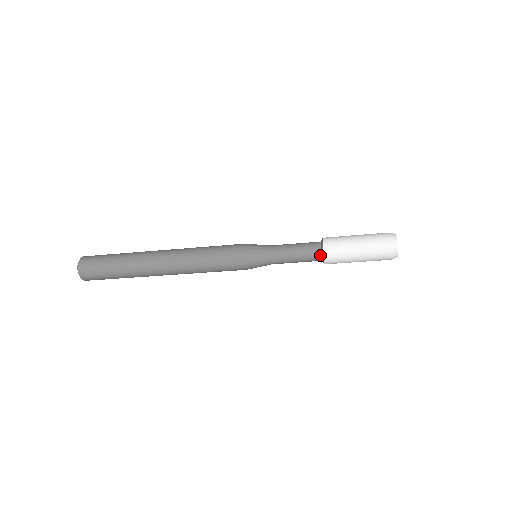
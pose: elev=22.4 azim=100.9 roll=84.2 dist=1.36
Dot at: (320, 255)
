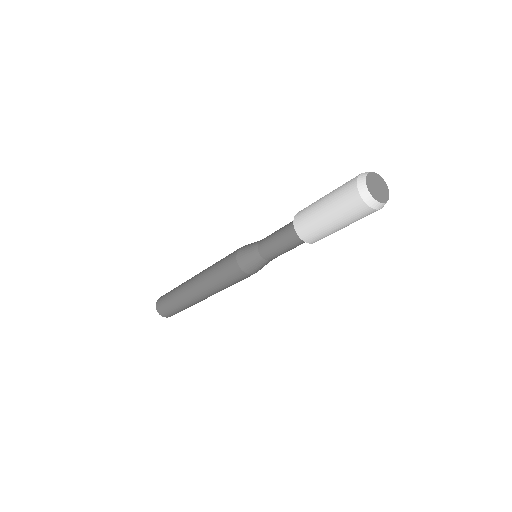
Dot at: (301, 238)
